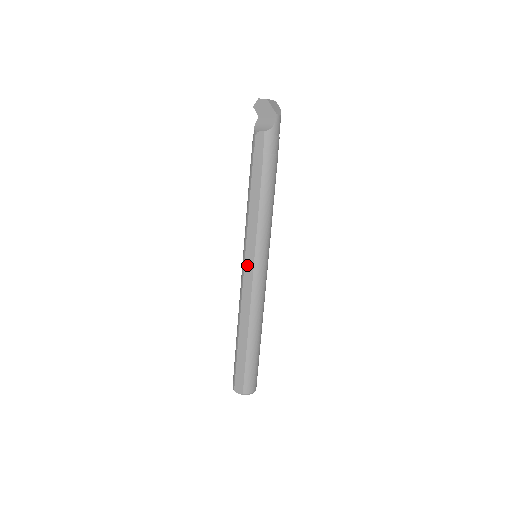
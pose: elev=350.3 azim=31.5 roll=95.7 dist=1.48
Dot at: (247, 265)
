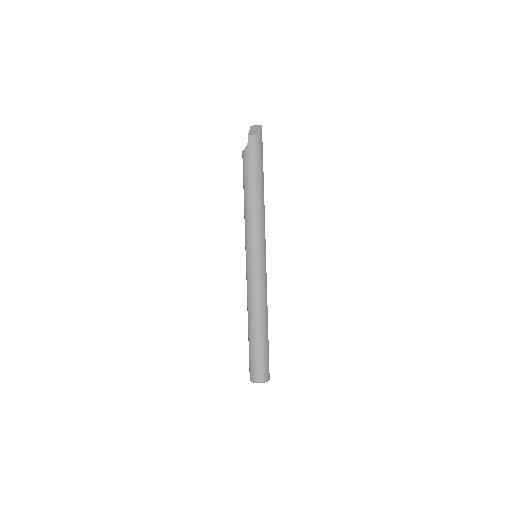
Dot at: occluded
